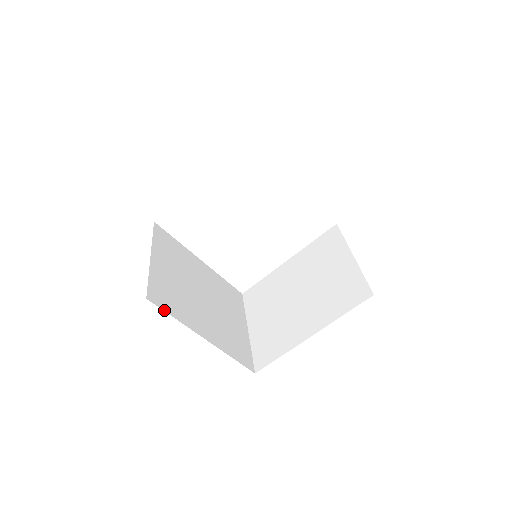
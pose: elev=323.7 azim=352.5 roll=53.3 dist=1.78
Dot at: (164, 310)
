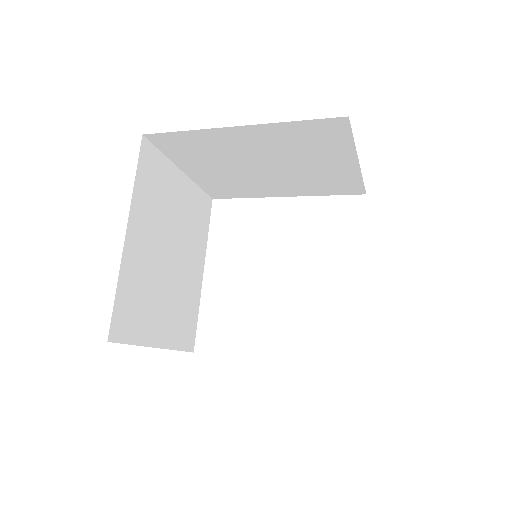
Dot at: (139, 162)
